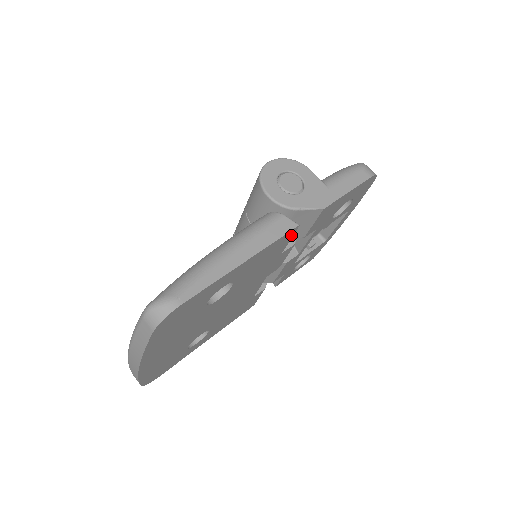
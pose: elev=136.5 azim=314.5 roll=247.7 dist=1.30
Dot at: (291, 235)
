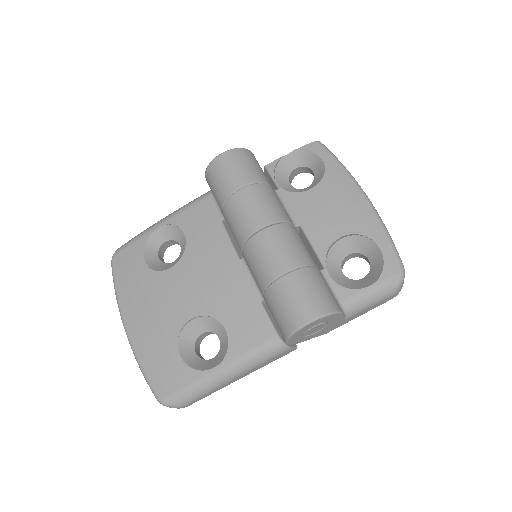
Dot at: occluded
